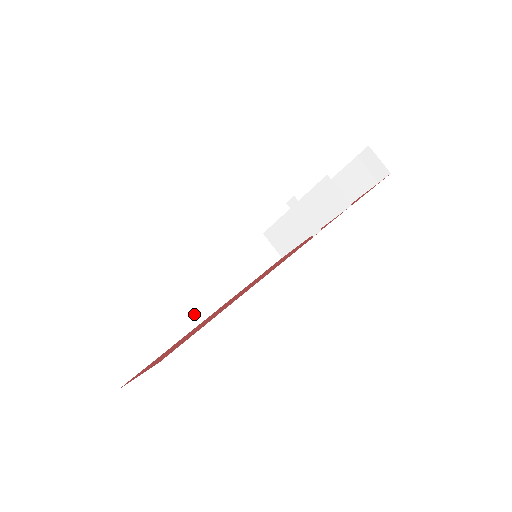
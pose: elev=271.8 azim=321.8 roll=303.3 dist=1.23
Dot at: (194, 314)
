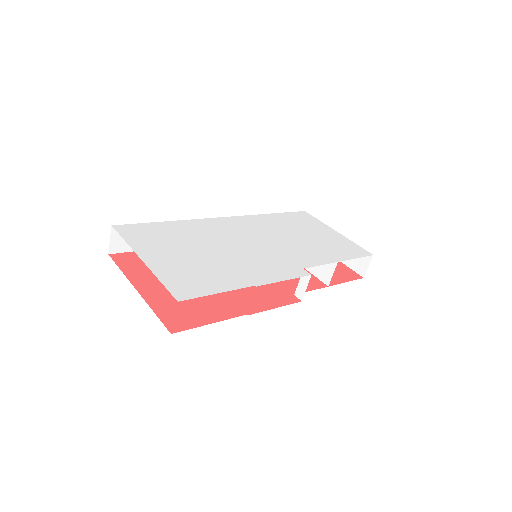
Dot at: occluded
